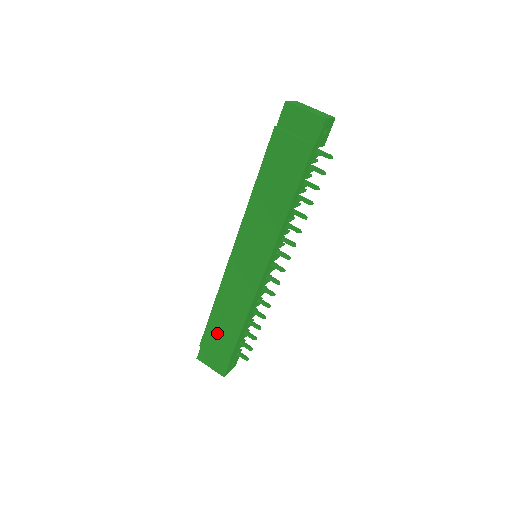
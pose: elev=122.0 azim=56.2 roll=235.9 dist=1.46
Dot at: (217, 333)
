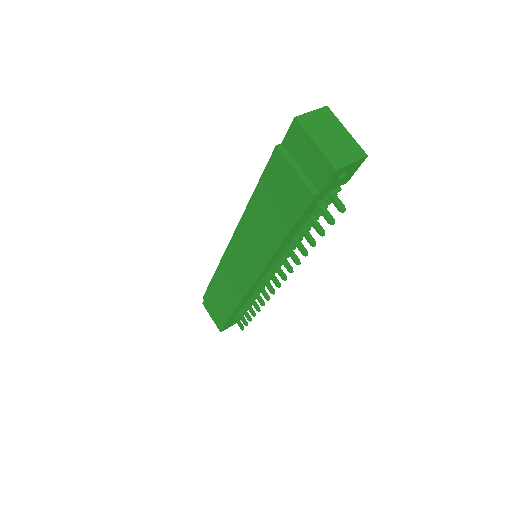
Dot at: (215, 300)
